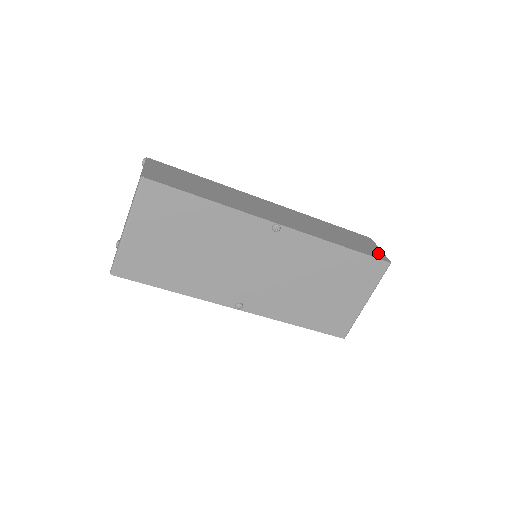
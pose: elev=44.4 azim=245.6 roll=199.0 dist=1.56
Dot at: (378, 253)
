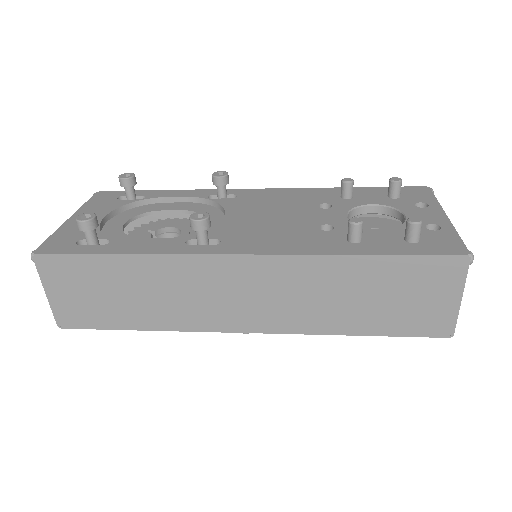
Dot at: (440, 318)
